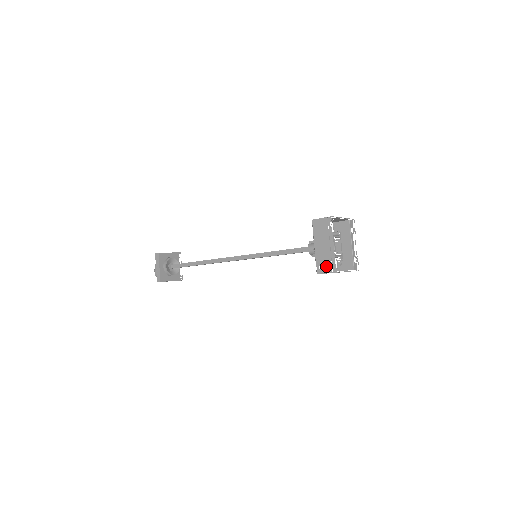
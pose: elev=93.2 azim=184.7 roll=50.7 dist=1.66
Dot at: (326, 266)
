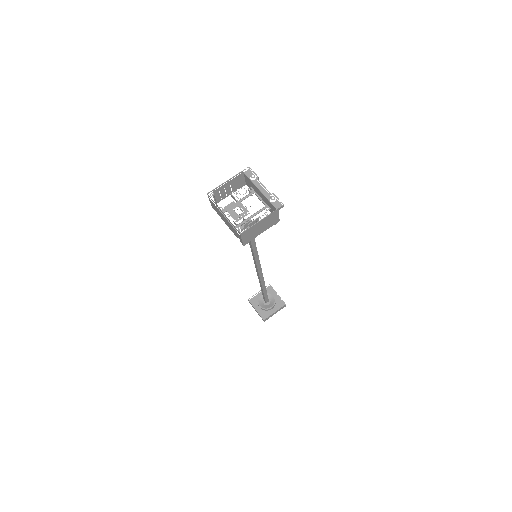
Dot at: (237, 235)
